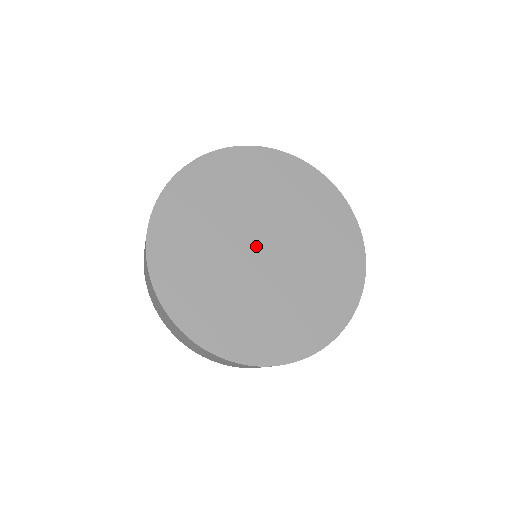
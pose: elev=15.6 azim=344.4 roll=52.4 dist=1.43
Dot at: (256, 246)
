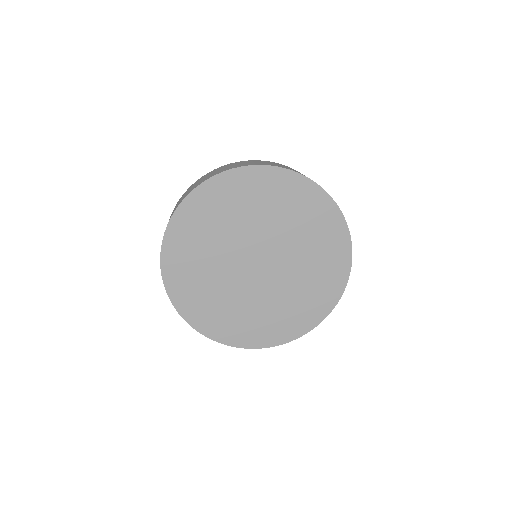
Dot at: (252, 262)
